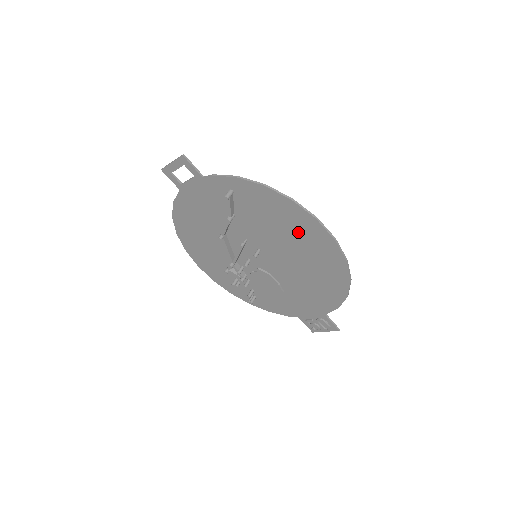
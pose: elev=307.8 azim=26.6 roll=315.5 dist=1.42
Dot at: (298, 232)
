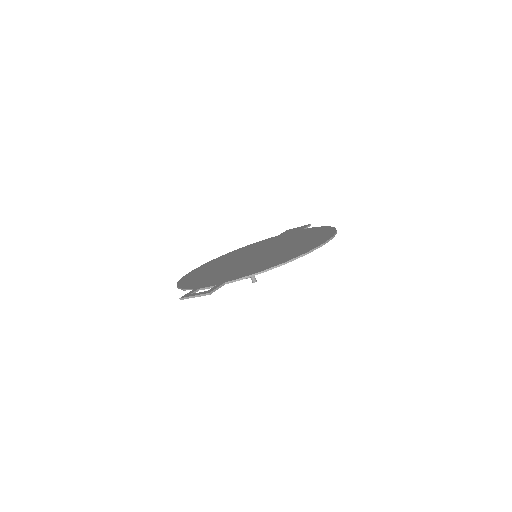
Dot at: occluded
